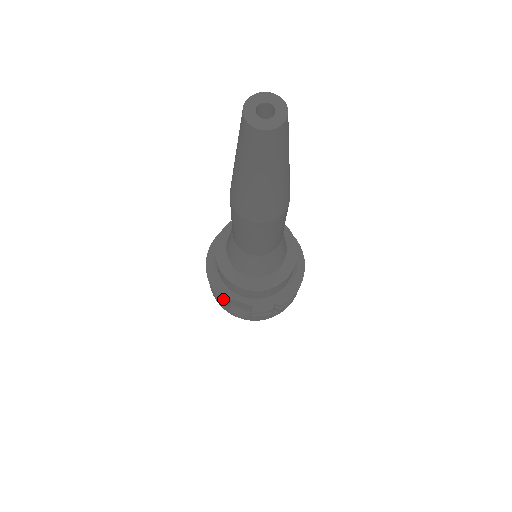
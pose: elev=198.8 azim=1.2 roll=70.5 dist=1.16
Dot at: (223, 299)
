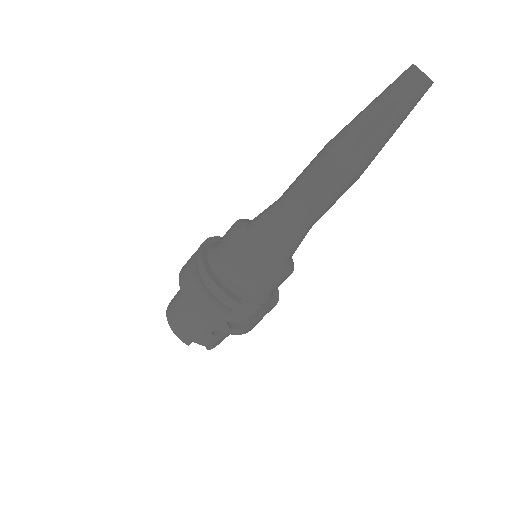
Dot at: (237, 301)
